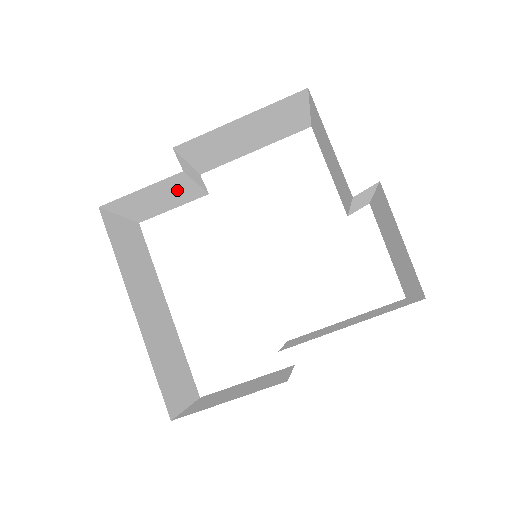
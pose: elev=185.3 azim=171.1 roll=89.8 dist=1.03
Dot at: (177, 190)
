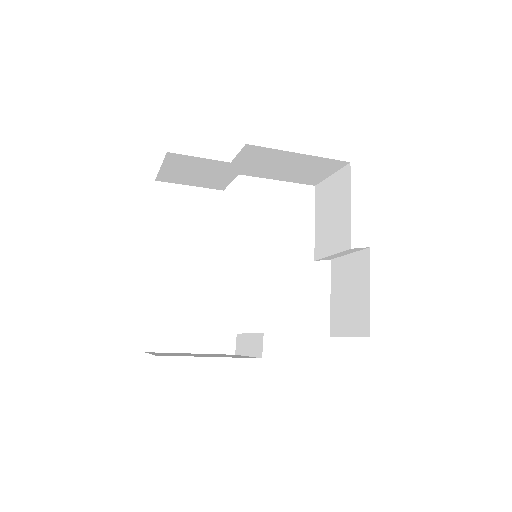
Dot at: (218, 175)
